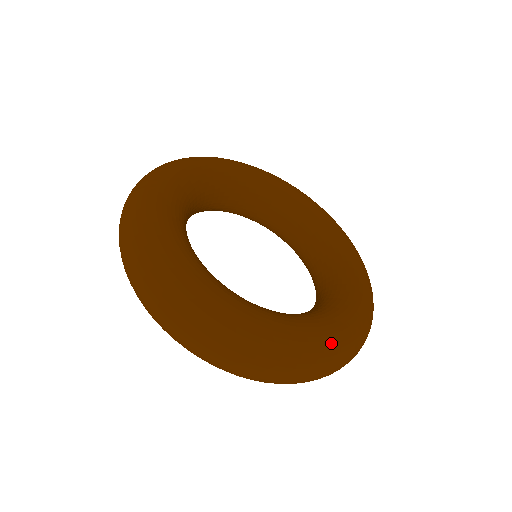
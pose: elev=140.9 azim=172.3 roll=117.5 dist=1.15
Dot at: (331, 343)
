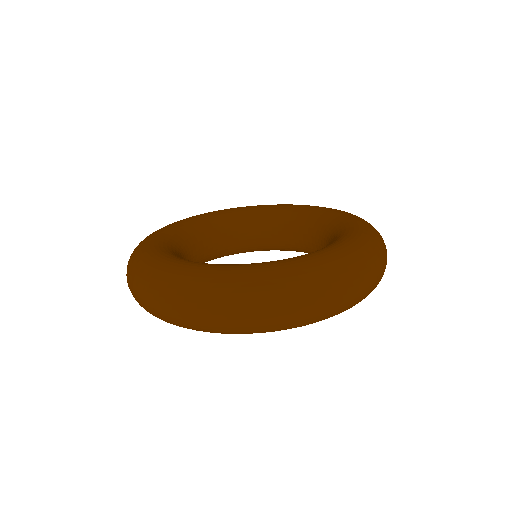
Dot at: (368, 225)
